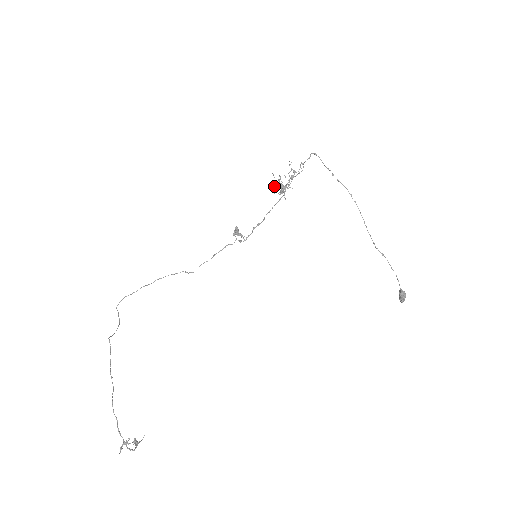
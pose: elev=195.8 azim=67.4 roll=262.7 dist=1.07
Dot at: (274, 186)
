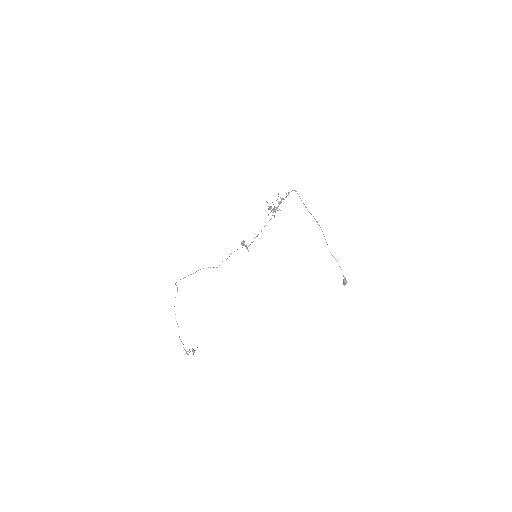
Dot at: occluded
